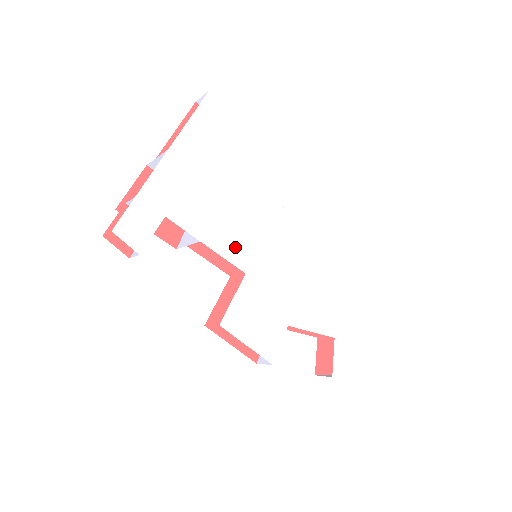
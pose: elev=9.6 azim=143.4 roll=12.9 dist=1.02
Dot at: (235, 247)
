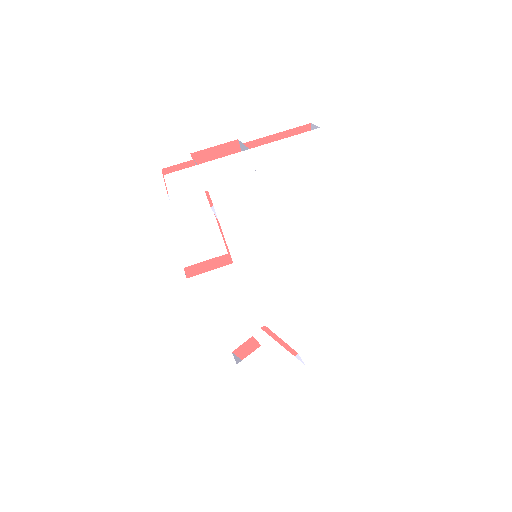
Dot at: (241, 242)
